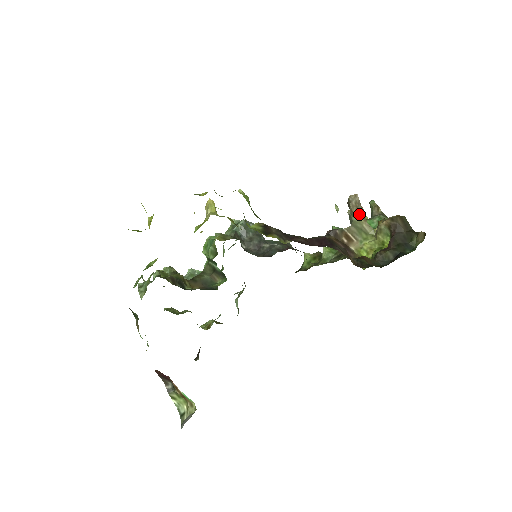
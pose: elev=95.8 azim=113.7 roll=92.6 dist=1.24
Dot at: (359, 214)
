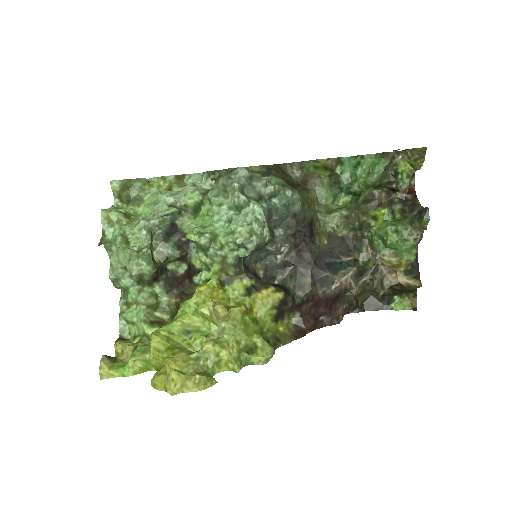
Dot at: occluded
